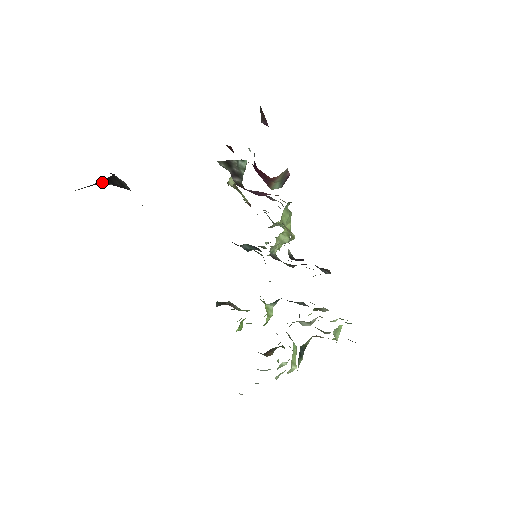
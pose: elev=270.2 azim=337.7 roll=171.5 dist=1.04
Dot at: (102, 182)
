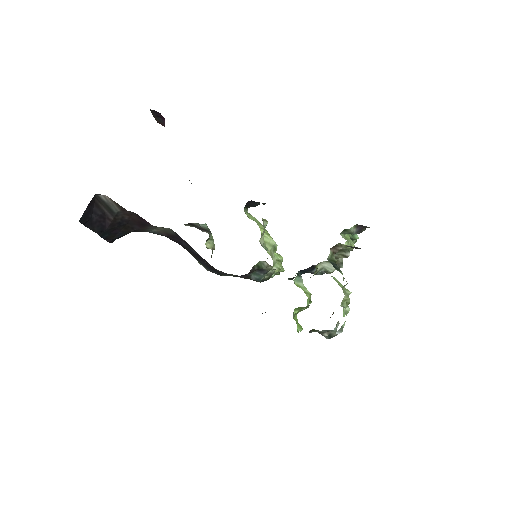
Dot at: (94, 212)
